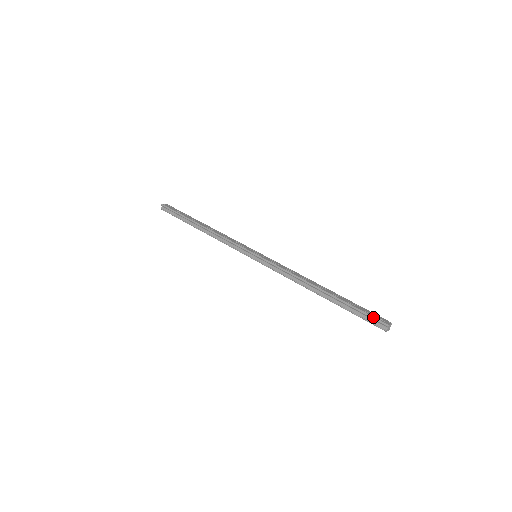
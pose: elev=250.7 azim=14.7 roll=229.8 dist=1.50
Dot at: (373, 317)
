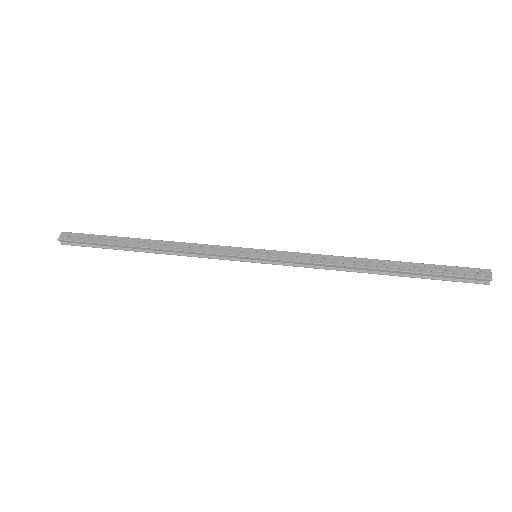
Dot at: (467, 278)
